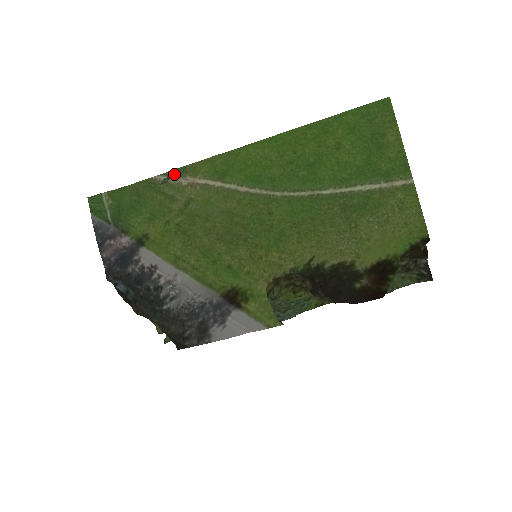
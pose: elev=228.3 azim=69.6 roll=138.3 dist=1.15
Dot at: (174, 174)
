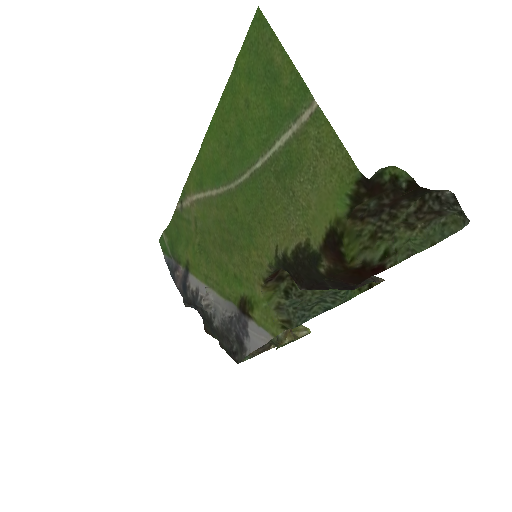
Dot at: (182, 199)
